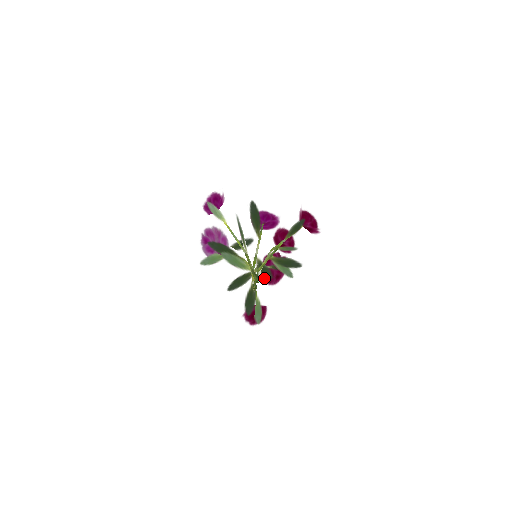
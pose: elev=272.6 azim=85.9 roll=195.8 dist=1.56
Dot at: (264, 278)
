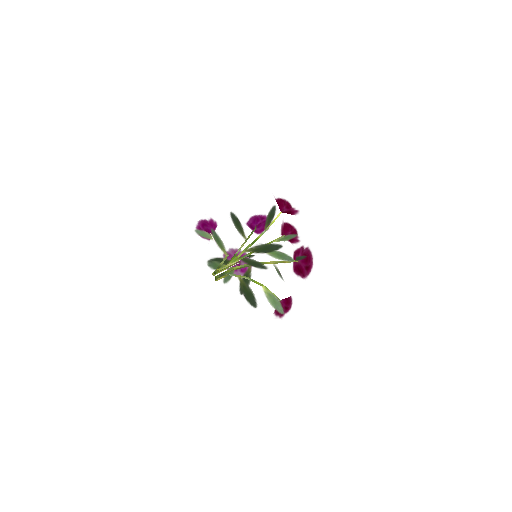
Dot at: (262, 271)
